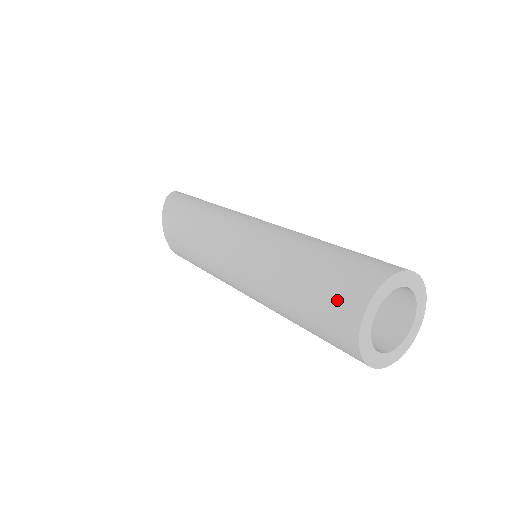
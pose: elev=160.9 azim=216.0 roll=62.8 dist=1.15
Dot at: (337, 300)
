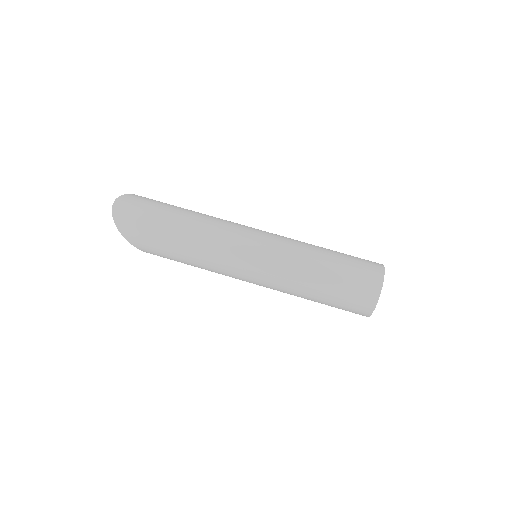
Dot at: occluded
